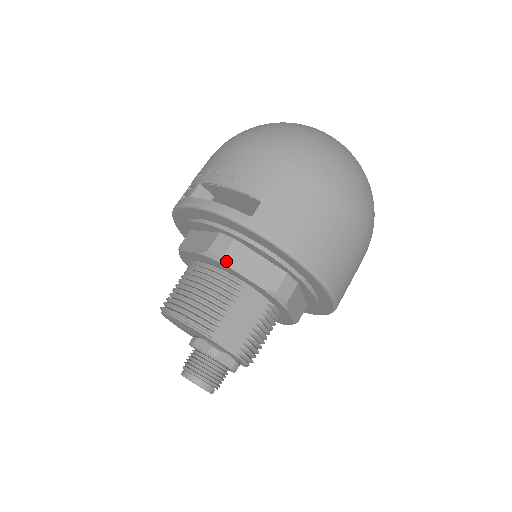
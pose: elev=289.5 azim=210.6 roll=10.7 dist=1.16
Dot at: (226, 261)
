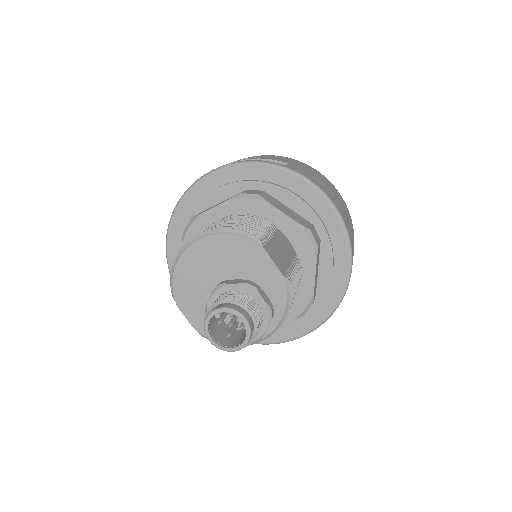
Dot at: (263, 197)
